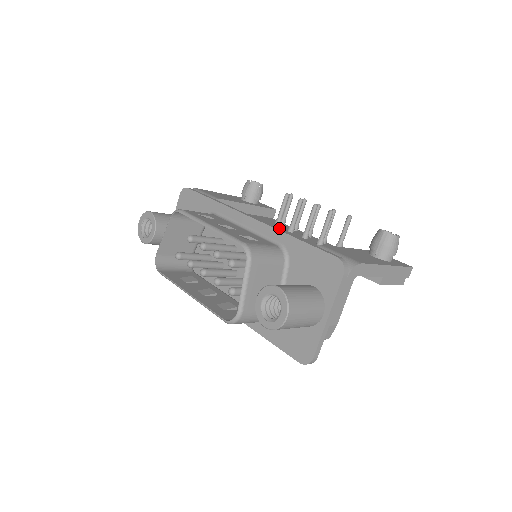
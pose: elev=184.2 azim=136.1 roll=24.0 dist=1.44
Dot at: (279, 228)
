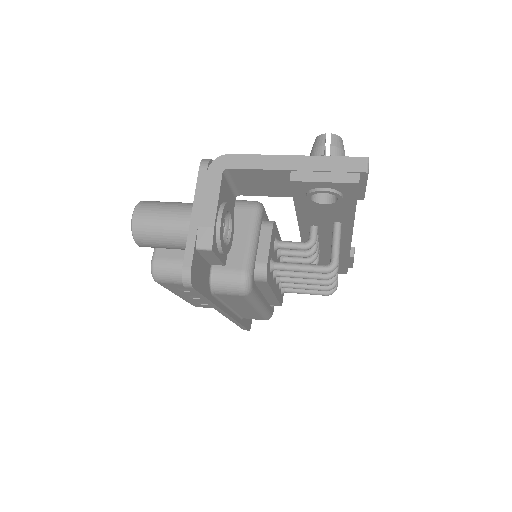
Dot at: occluded
